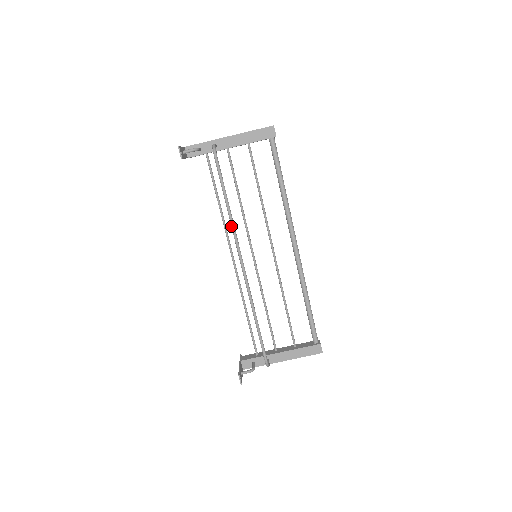
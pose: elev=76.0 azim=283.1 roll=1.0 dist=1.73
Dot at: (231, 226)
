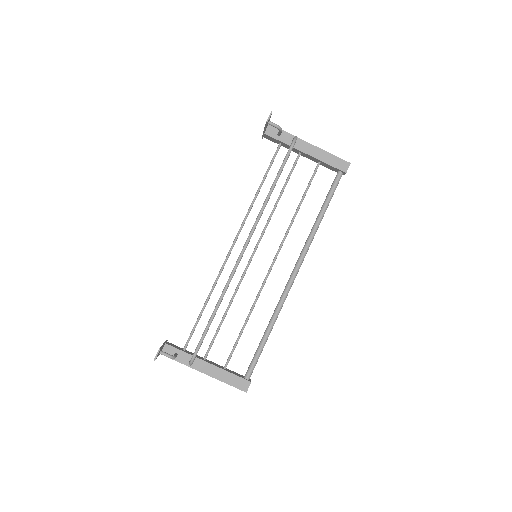
Dot at: (261, 208)
